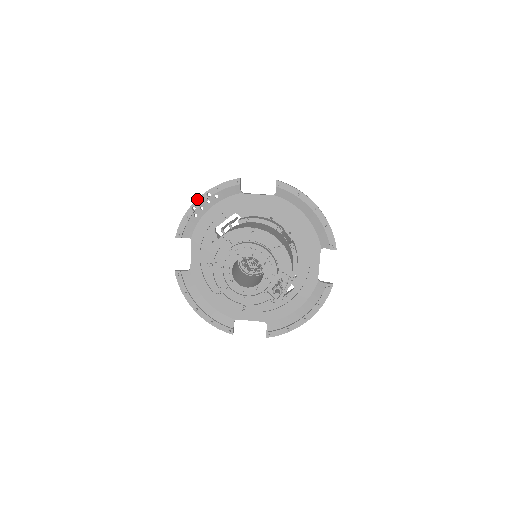
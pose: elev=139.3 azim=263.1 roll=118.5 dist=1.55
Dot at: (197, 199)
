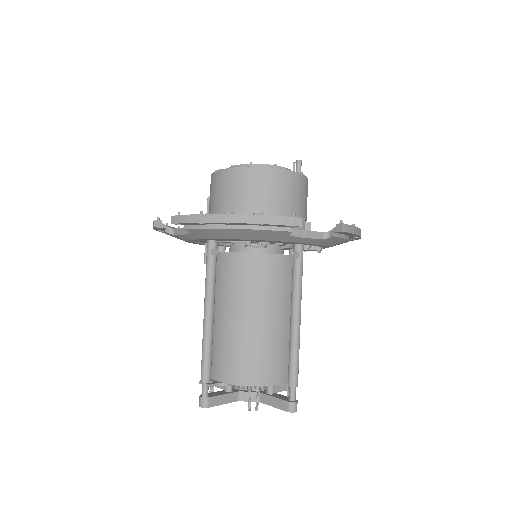
Dot at: occluded
